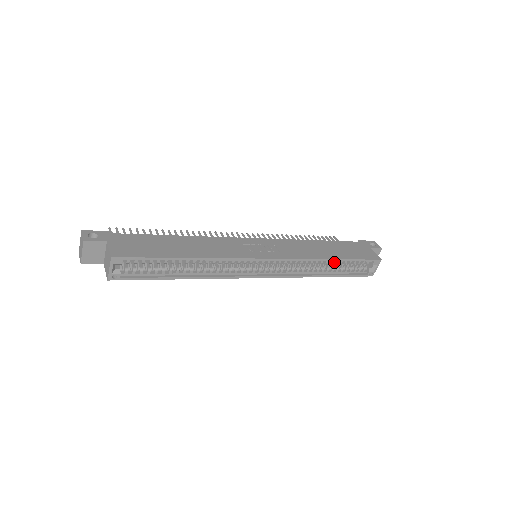
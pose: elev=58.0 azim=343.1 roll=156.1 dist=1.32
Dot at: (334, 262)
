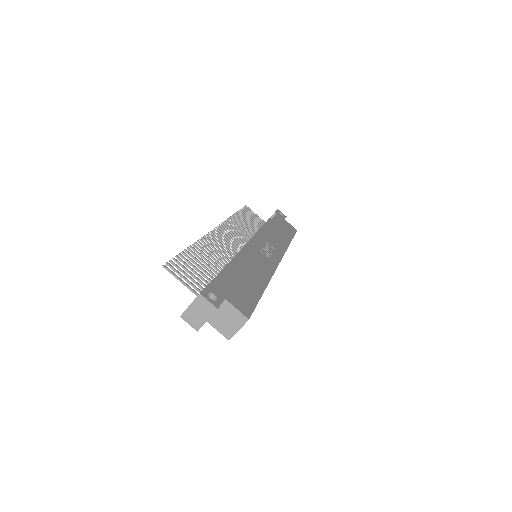
Dot at: occluded
